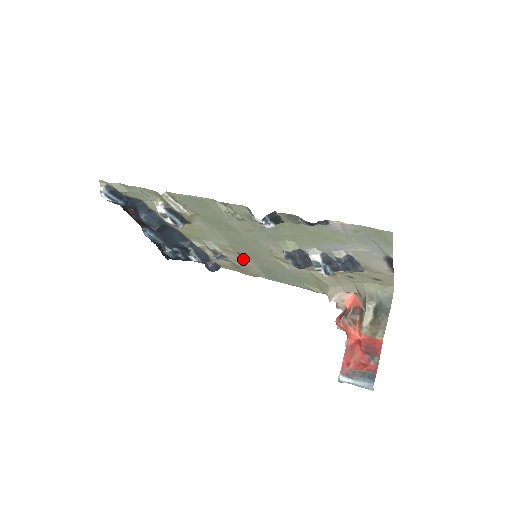
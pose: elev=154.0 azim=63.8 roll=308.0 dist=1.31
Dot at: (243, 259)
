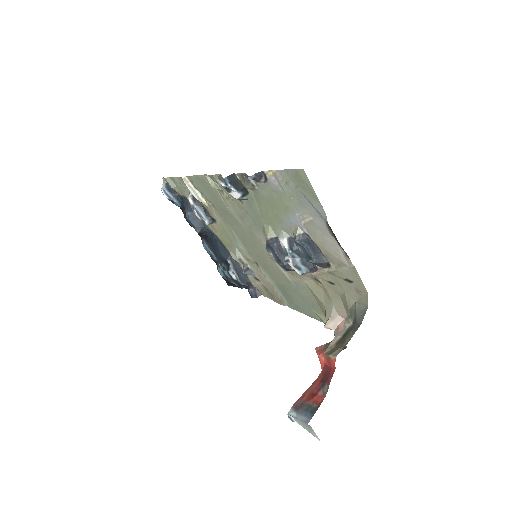
Dot at: (263, 273)
